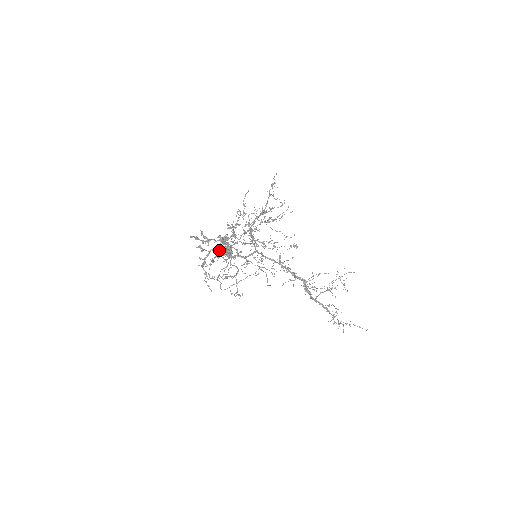
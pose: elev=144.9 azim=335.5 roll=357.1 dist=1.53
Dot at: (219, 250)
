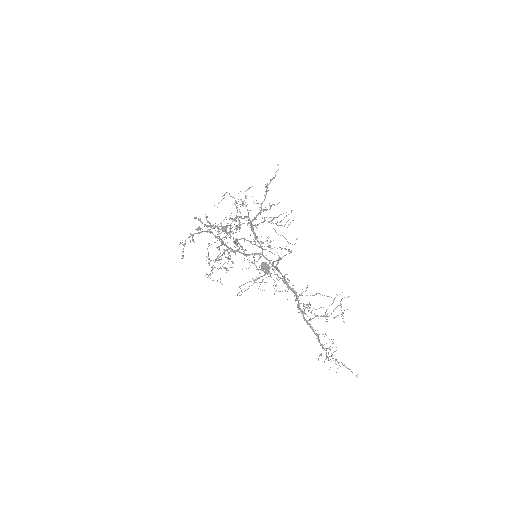
Dot at: (216, 236)
